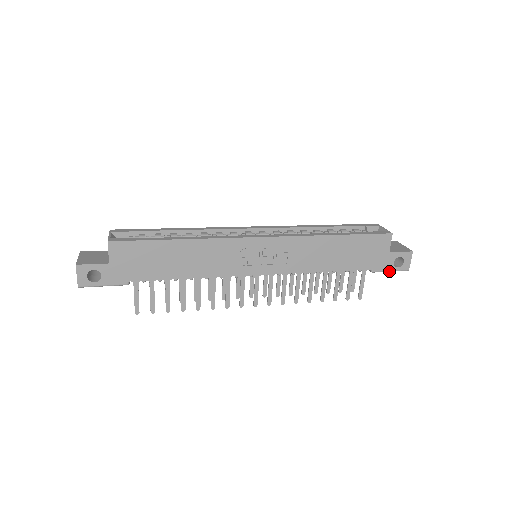
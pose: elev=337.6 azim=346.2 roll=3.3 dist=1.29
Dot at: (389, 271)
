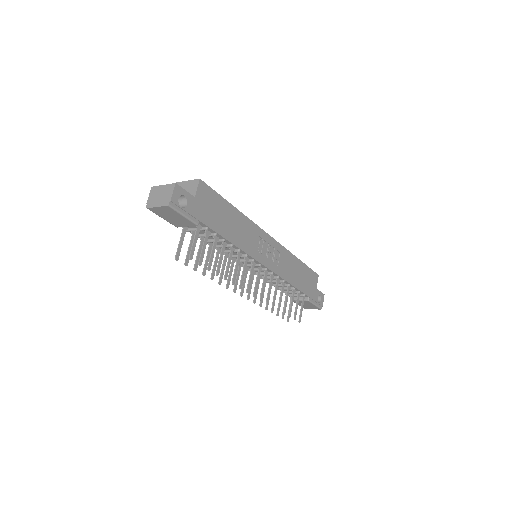
Dot at: (315, 304)
